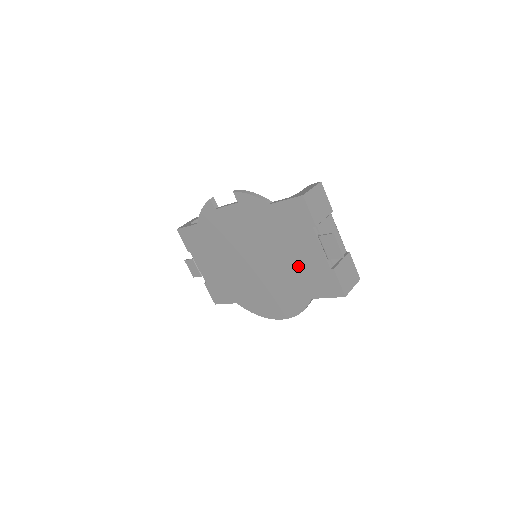
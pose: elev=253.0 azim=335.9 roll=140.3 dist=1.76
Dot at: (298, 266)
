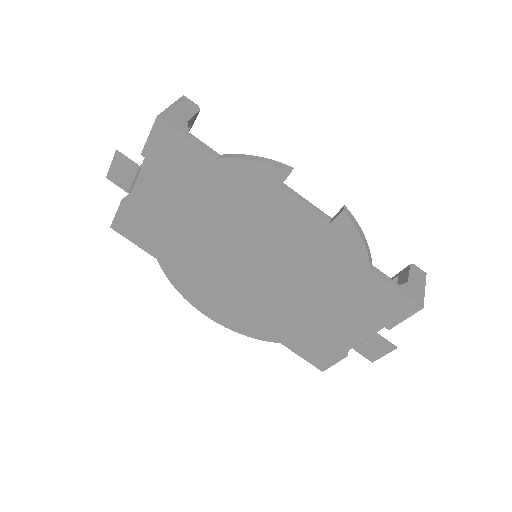
Dot at: (310, 322)
